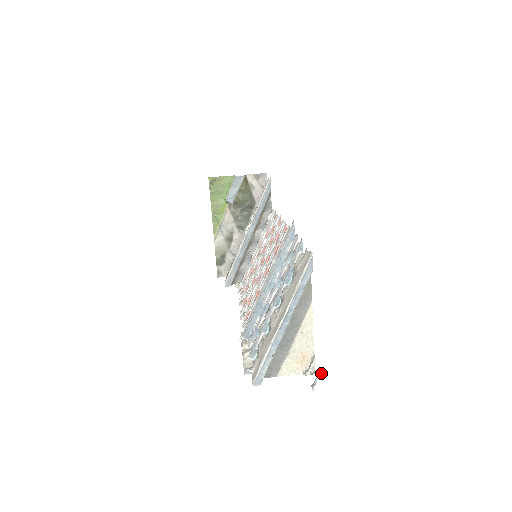
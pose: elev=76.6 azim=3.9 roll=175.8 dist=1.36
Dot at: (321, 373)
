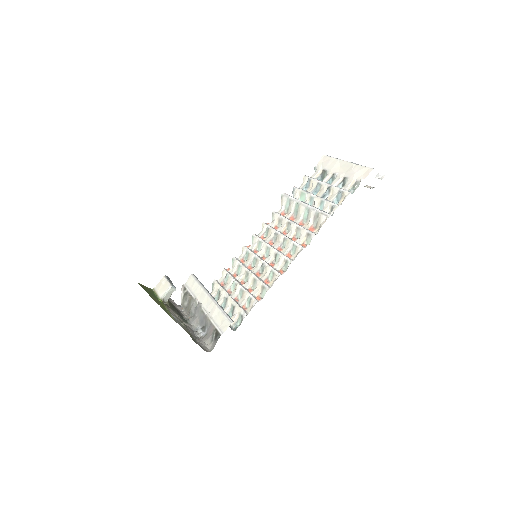
Dot at: (378, 174)
